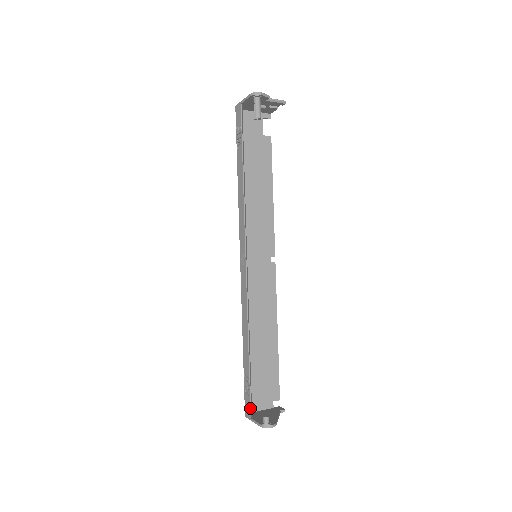
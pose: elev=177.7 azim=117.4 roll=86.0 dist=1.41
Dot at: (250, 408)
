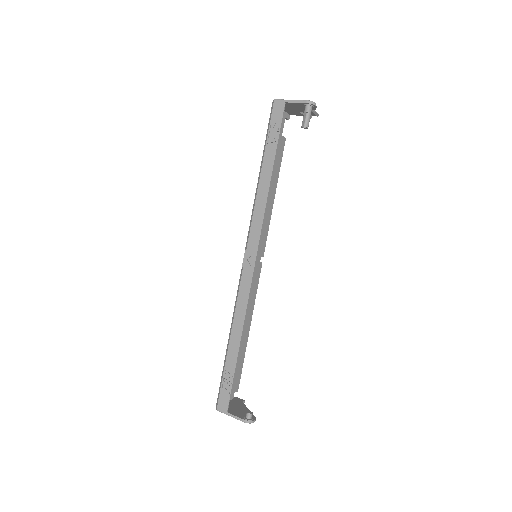
Dot at: occluded
